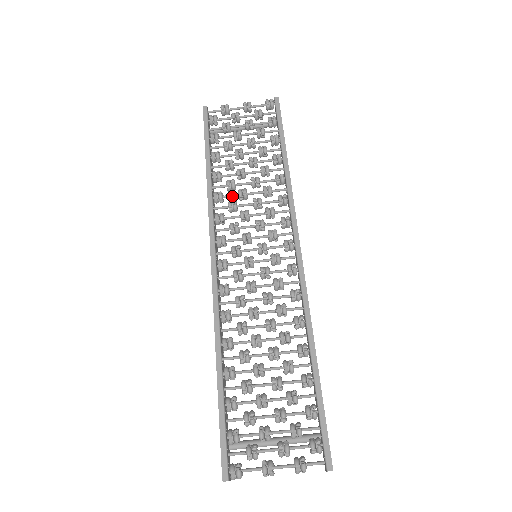
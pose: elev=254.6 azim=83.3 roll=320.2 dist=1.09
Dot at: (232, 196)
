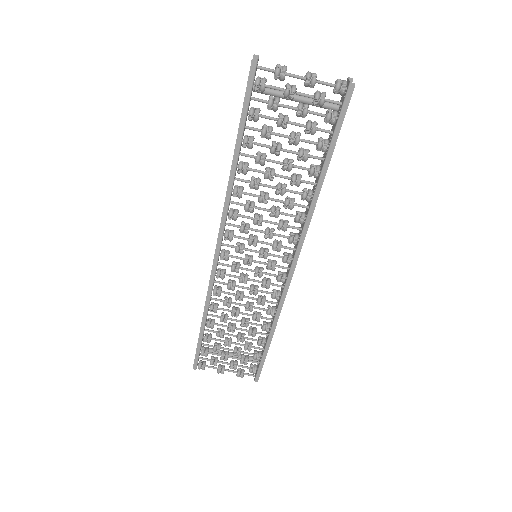
Dot at: occluded
